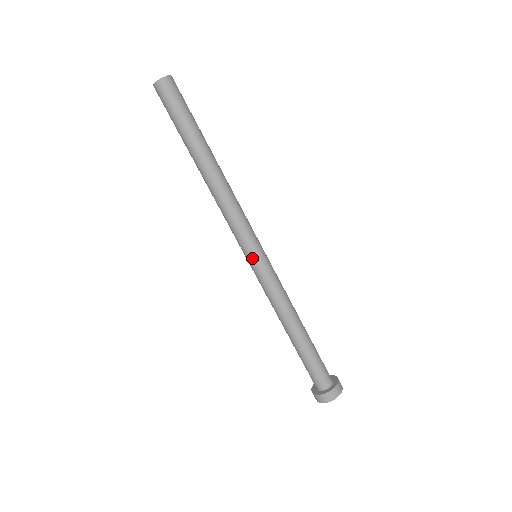
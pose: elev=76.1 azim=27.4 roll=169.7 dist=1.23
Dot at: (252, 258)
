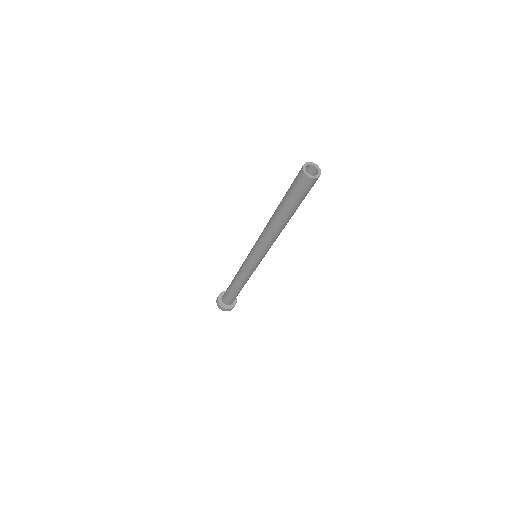
Dot at: (251, 258)
